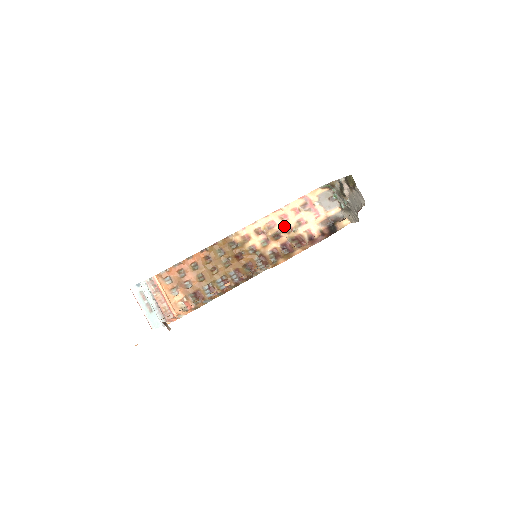
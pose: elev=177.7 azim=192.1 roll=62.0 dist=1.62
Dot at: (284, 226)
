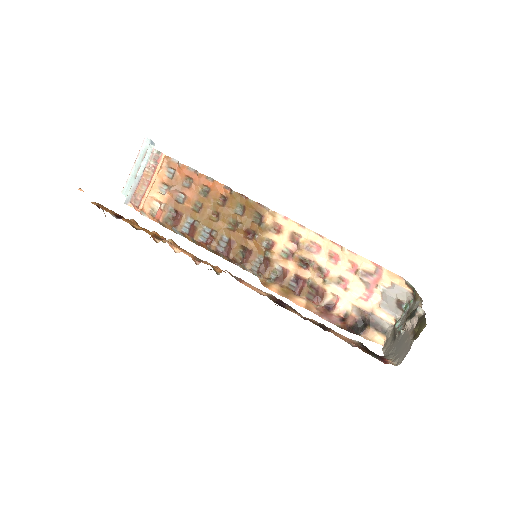
Dot at: (323, 264)
